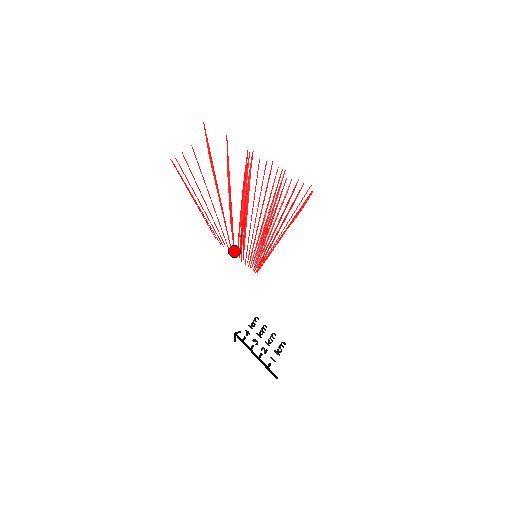
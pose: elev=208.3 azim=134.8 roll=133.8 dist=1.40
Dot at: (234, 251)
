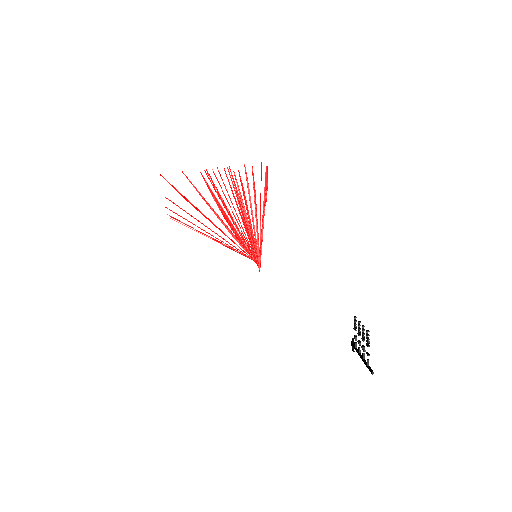
Dot at: occluded
